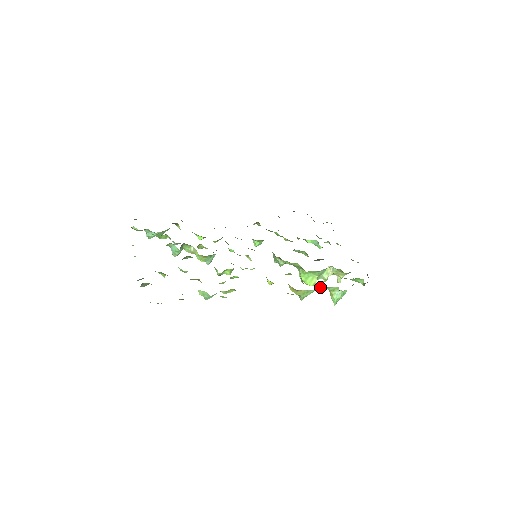
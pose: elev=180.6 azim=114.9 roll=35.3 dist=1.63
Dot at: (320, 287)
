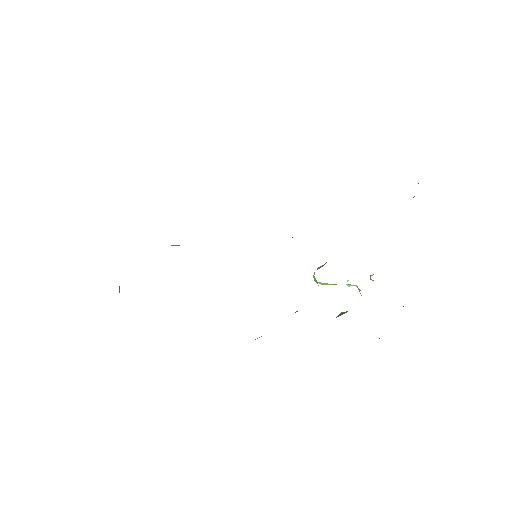
Dot at: occluded
